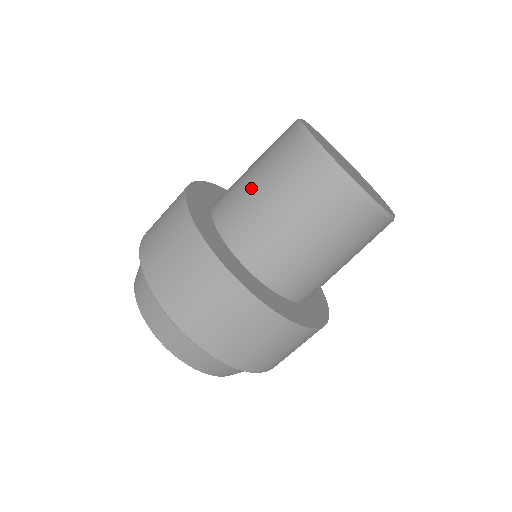
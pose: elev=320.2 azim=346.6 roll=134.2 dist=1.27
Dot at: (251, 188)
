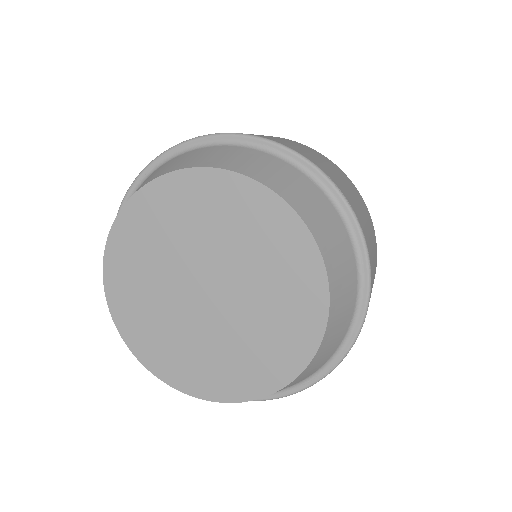
Dot at: occluded
